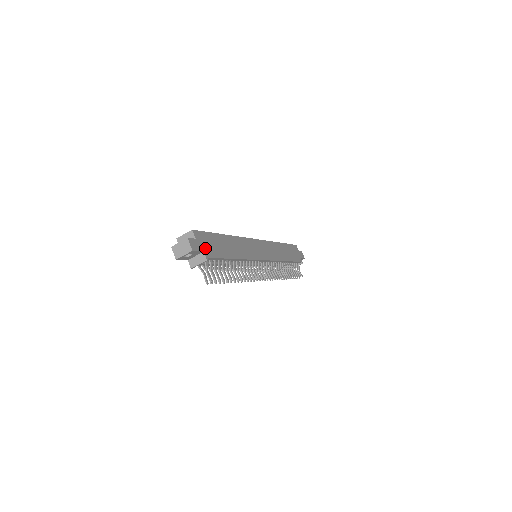
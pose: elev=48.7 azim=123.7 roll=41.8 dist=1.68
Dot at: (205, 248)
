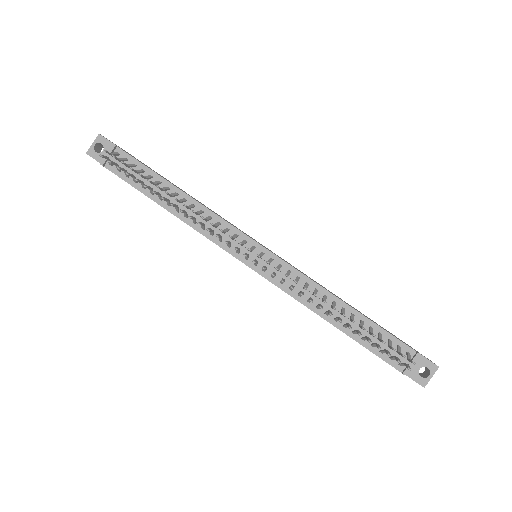
Dot at: occluded
